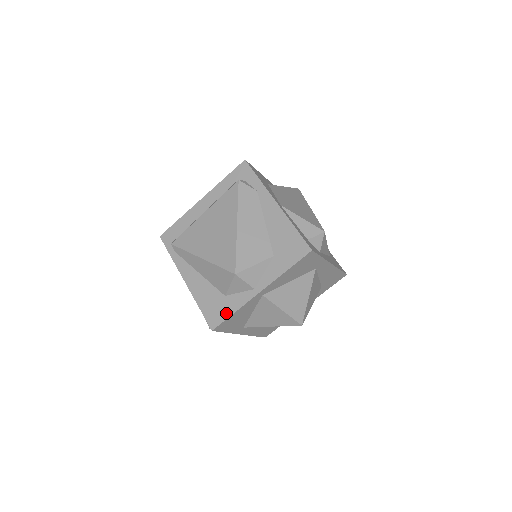
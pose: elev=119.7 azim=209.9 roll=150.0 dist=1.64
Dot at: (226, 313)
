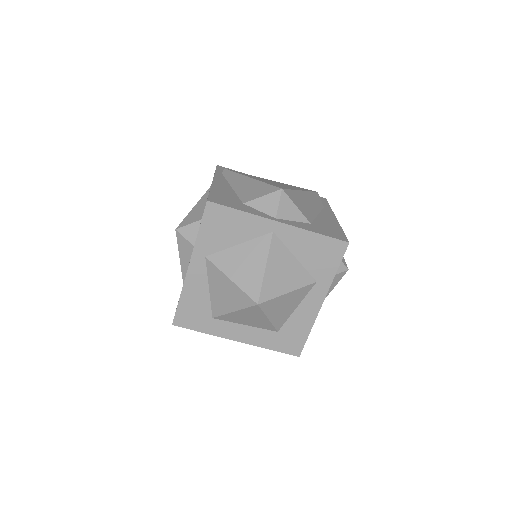
Dot at: (234, 206)
